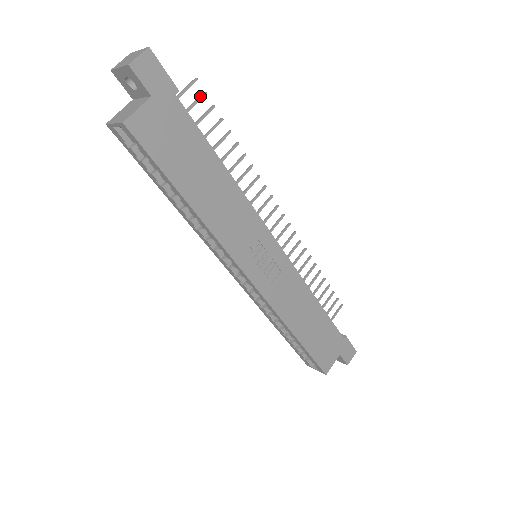
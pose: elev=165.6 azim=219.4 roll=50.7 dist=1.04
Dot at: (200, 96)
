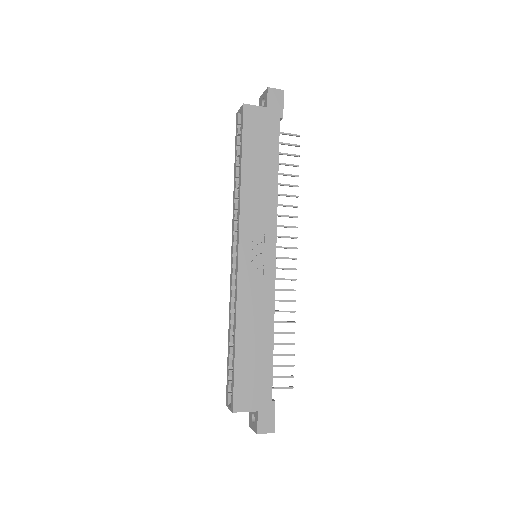
Dot at: (295, 144)
